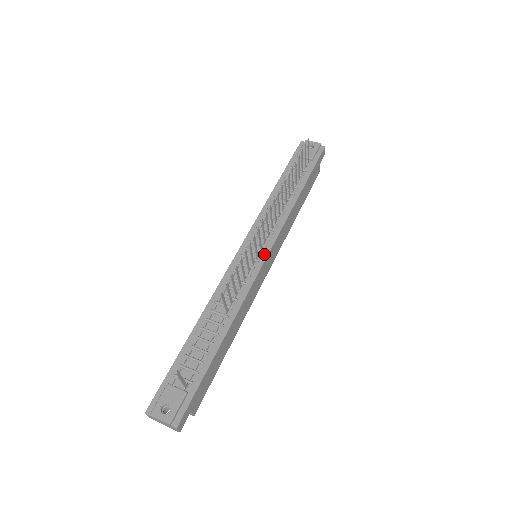
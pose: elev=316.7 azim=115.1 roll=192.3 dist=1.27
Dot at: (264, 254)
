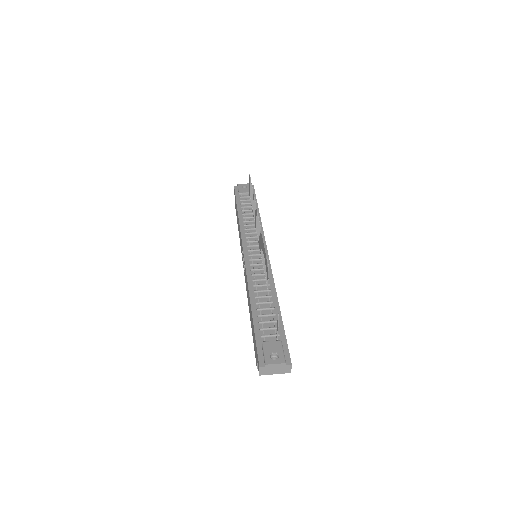
Dot at: occluded
